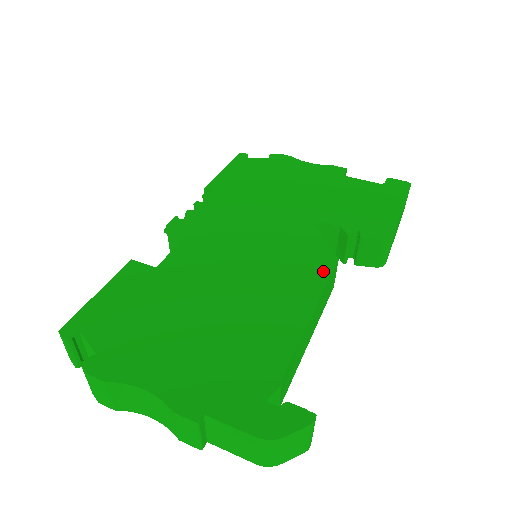
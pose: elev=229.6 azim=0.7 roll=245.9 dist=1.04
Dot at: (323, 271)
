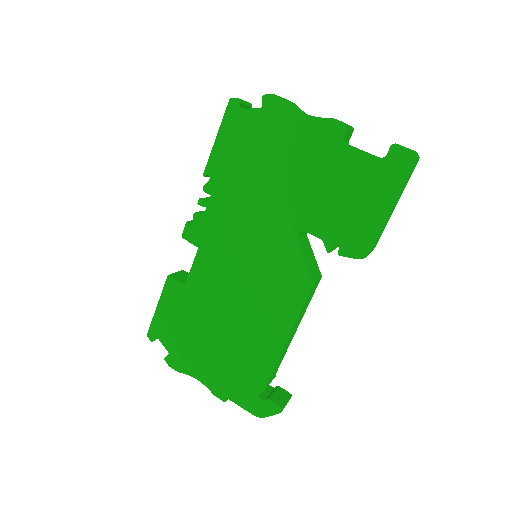
Dot at: (299, 297)
